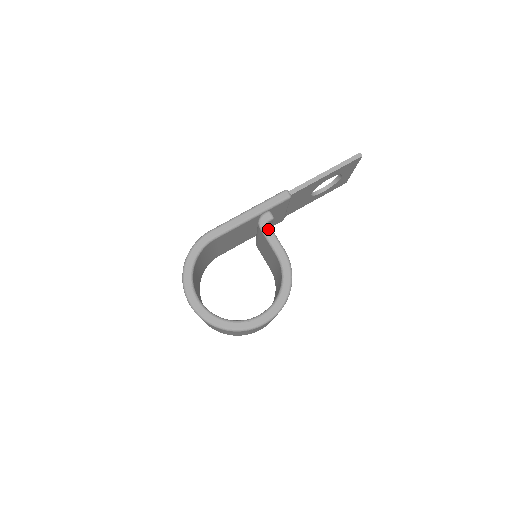
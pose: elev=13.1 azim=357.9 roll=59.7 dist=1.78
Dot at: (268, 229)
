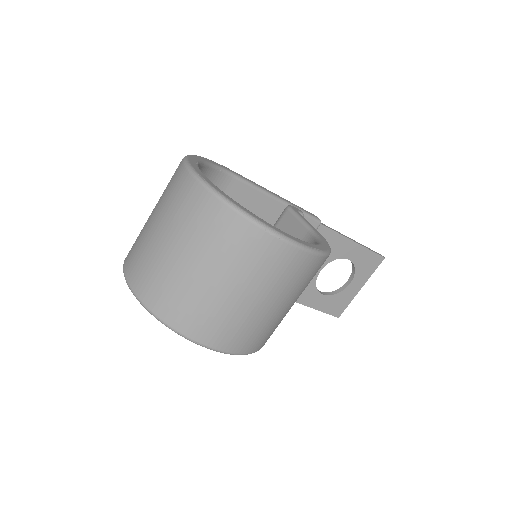
Dot at: (299, 213)
